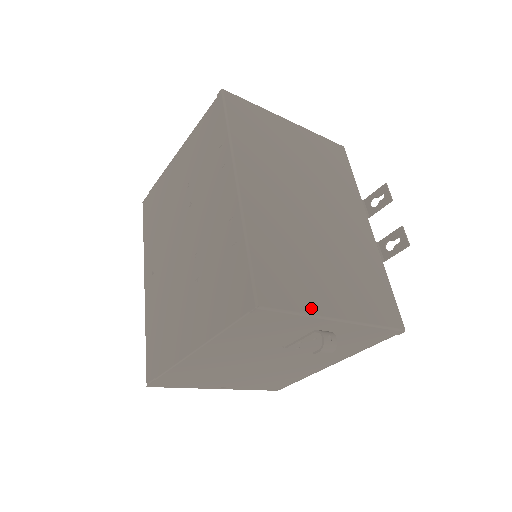
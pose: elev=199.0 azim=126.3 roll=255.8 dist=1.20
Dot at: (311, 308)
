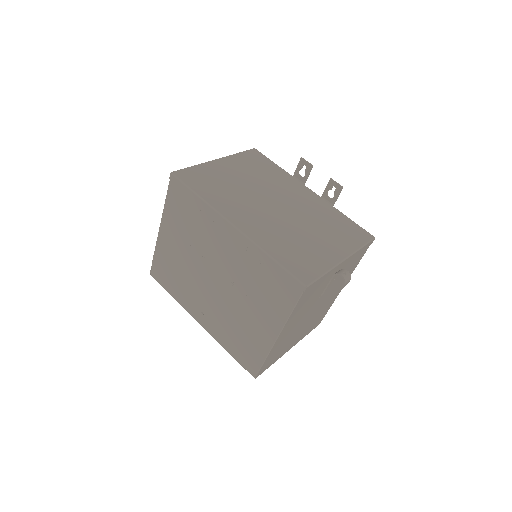
Dot at: (327, 266)
